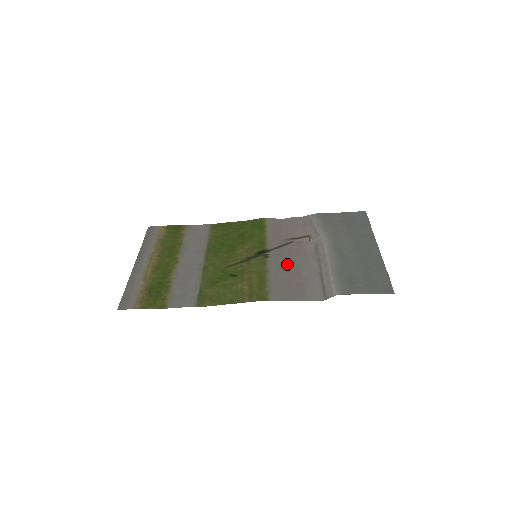
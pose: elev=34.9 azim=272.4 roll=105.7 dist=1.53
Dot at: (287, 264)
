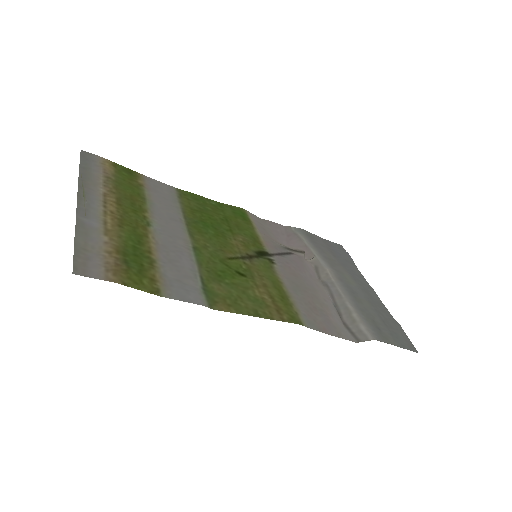
Dot at: (299, 280)
